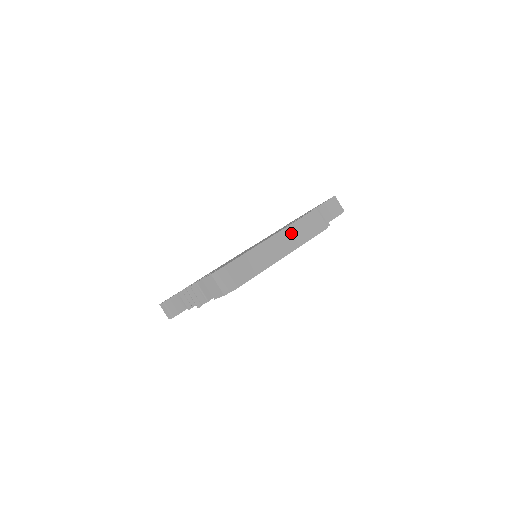
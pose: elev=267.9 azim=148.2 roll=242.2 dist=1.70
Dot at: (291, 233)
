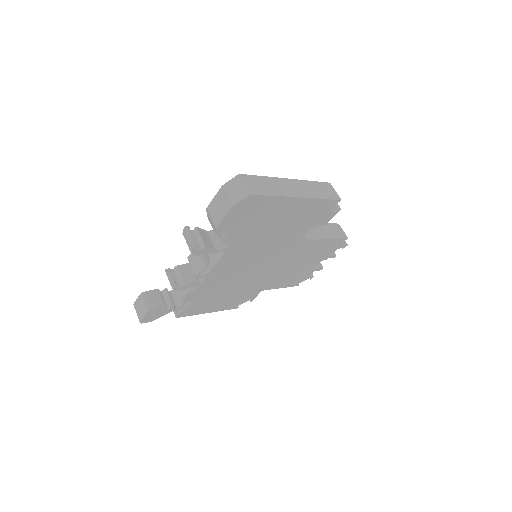
Dot at: (306, 186)
